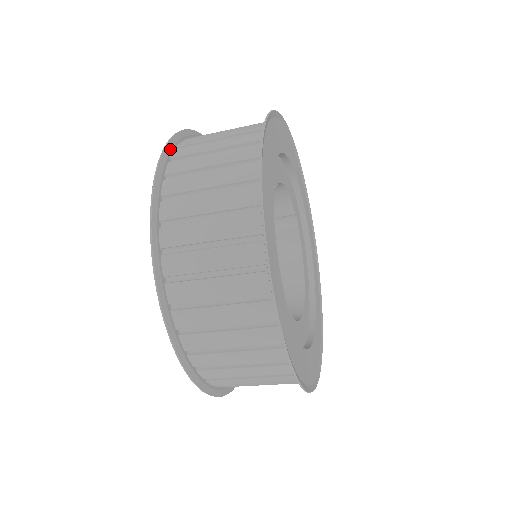
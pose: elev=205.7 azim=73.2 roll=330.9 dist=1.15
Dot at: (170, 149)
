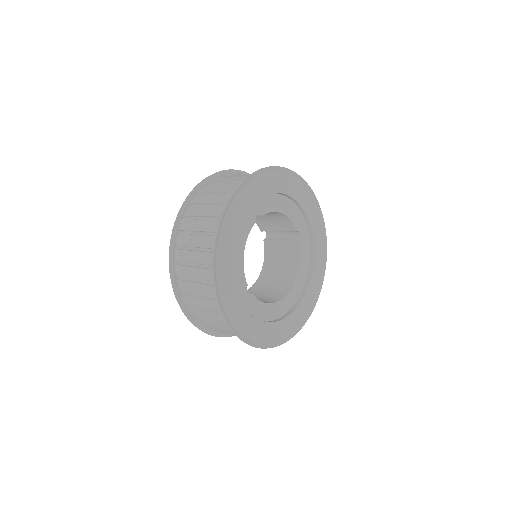
Dot at: (201, 186)
